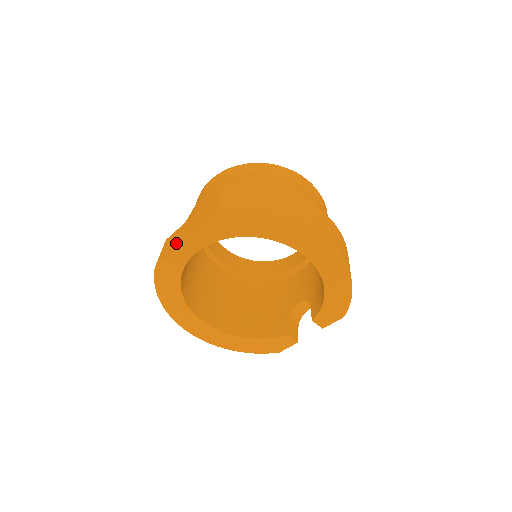
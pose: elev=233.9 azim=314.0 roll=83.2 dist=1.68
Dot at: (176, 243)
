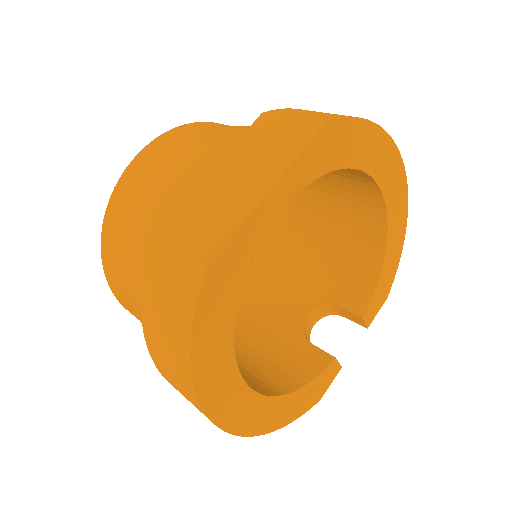
Dot at: (232, 206)
